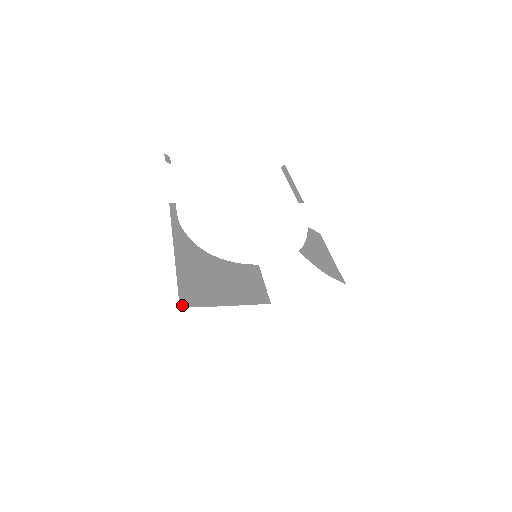
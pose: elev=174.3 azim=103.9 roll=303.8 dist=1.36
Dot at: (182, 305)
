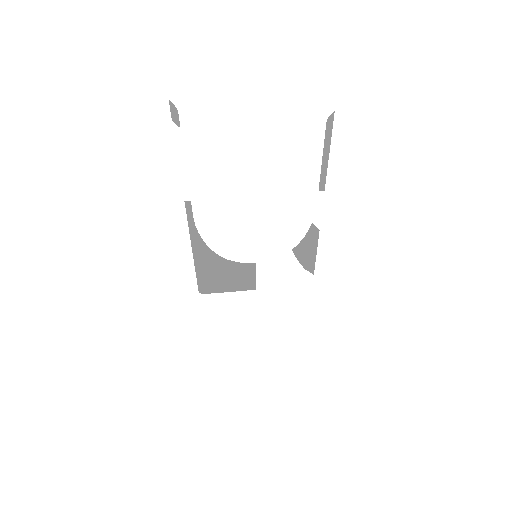
Dot at: occluded
